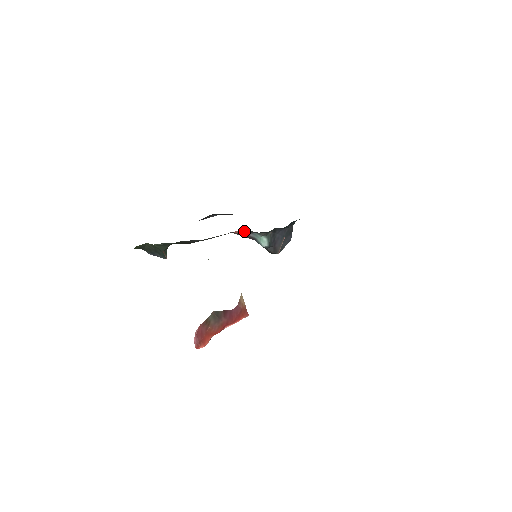
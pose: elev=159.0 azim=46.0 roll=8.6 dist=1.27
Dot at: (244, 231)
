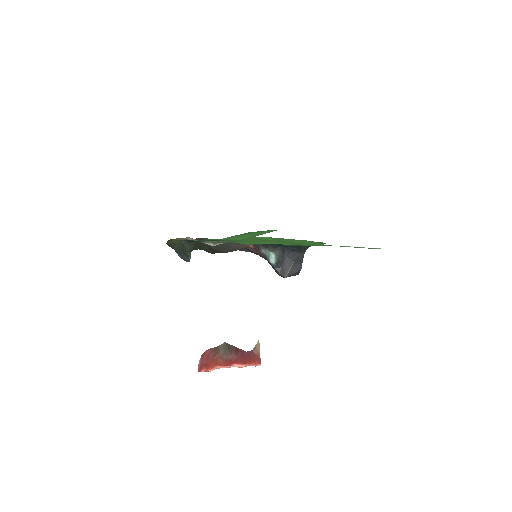
Dot at: occluded
